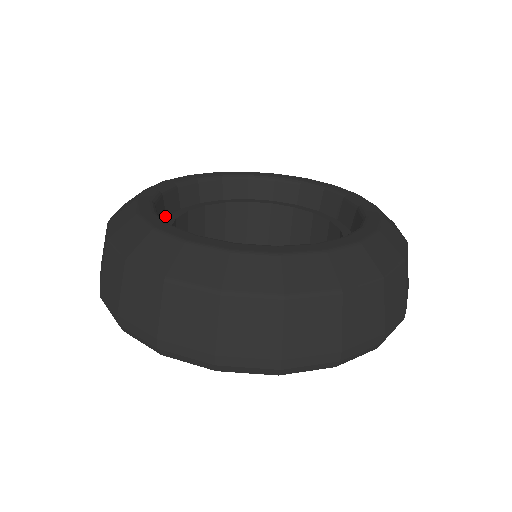
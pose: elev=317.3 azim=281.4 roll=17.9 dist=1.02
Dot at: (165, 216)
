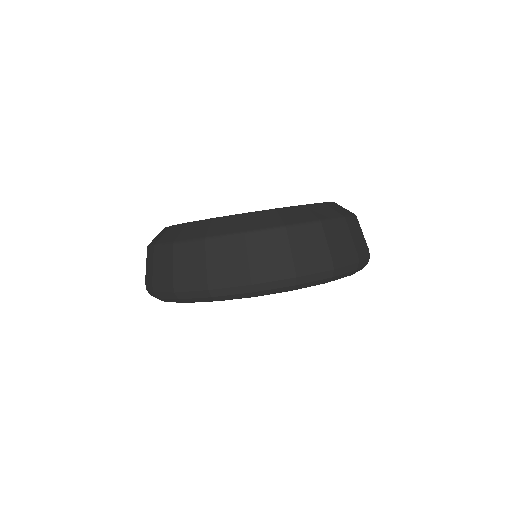
Dot at: occluded
